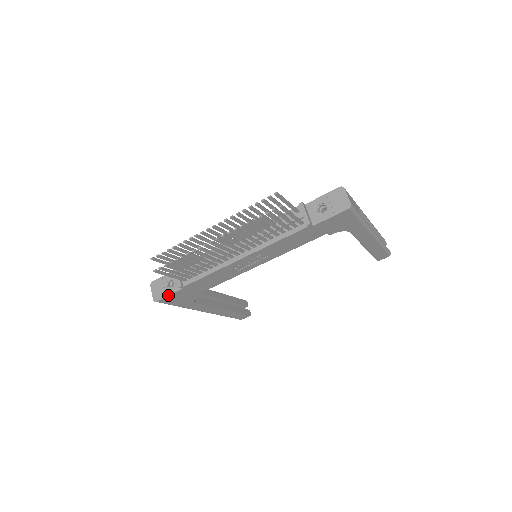
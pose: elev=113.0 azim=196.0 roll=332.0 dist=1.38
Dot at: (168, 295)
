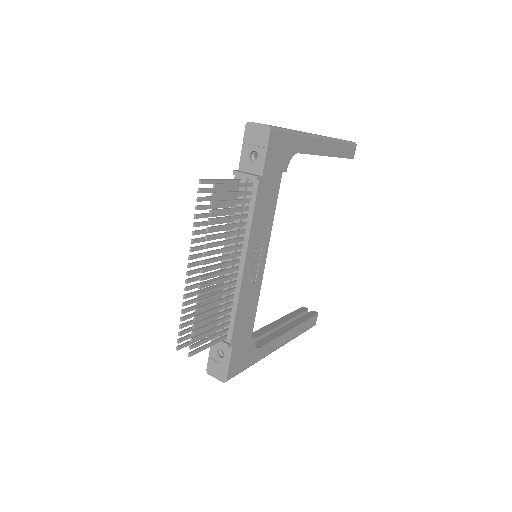
Dot at: (228, 365)
